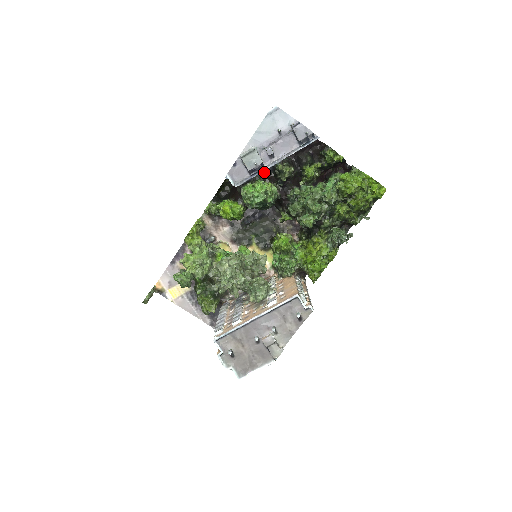
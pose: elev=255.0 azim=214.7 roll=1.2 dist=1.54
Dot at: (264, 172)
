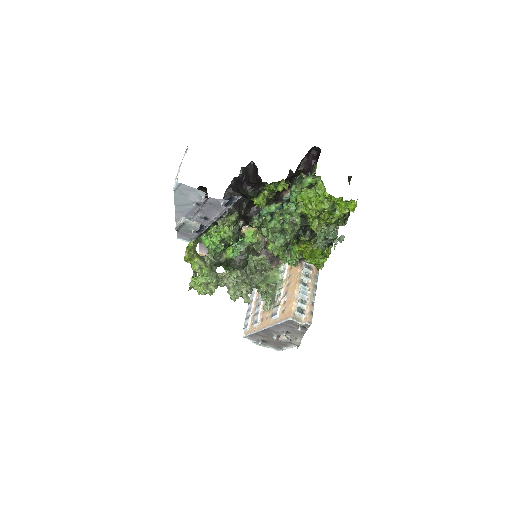
Dot at: occluded
